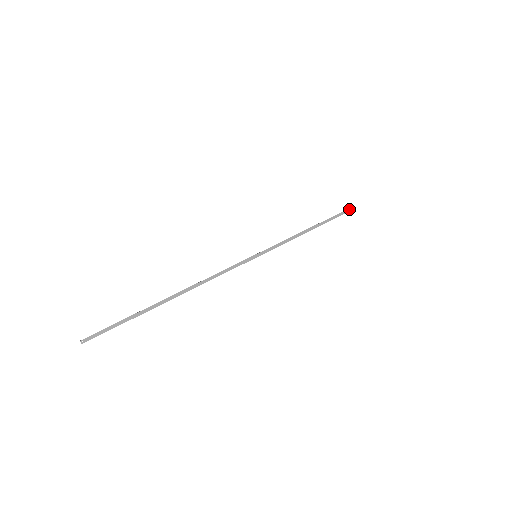
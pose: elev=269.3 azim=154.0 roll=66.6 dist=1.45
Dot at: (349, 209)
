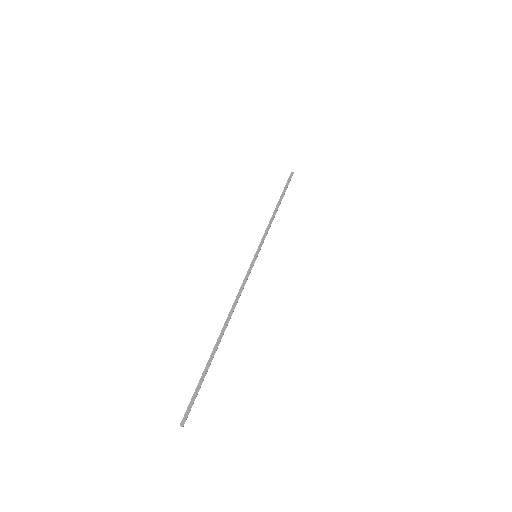
Dot at: occluded
